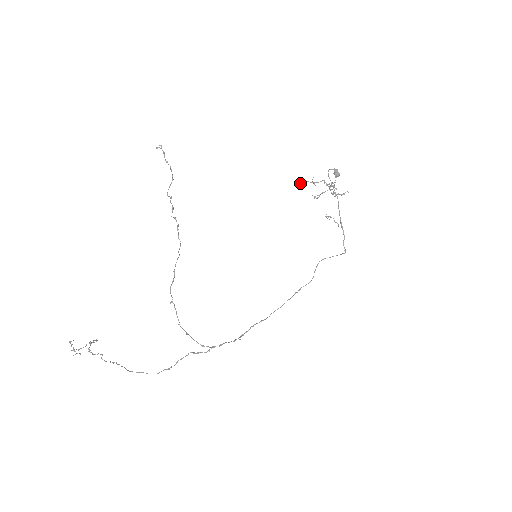
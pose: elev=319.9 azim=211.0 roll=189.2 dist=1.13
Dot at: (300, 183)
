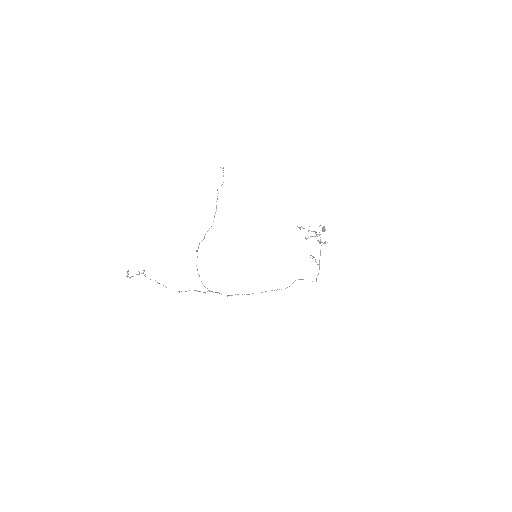
Dot at: (299, 227)
